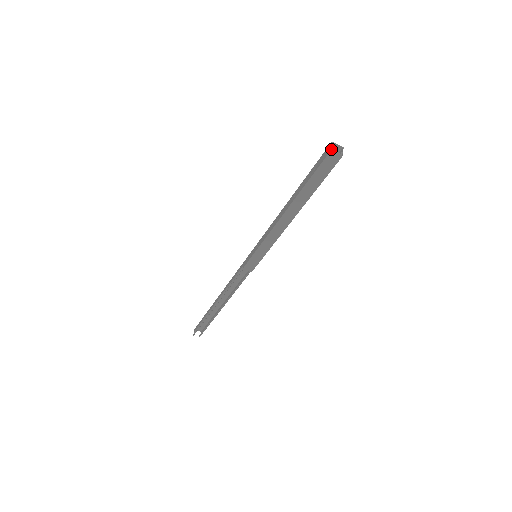
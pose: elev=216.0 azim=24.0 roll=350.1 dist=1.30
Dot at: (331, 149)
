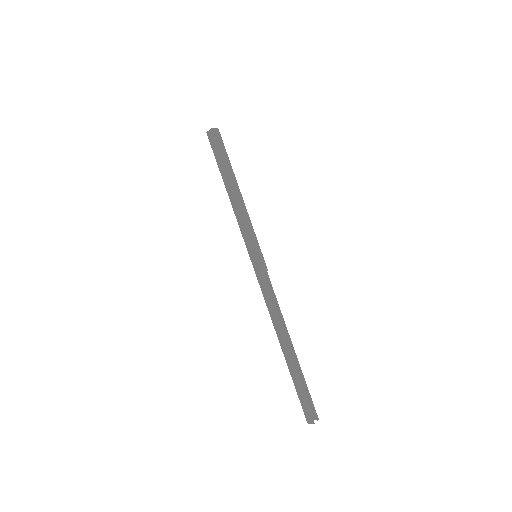
Dot at: (211, 128)
